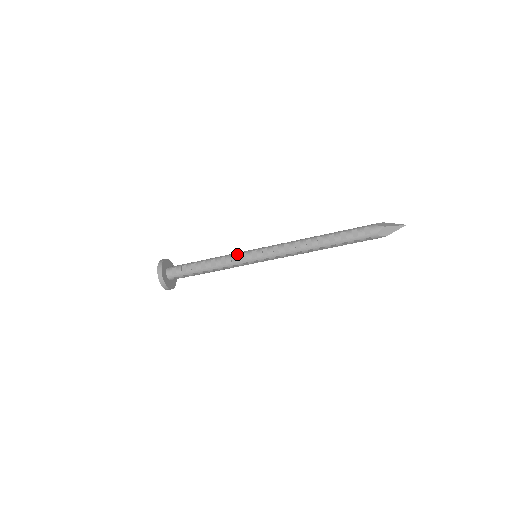
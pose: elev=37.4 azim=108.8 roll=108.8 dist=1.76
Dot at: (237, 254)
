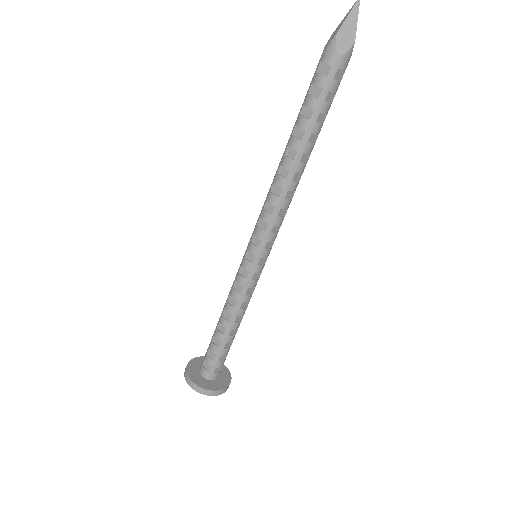
Dot at: (235, 278)
